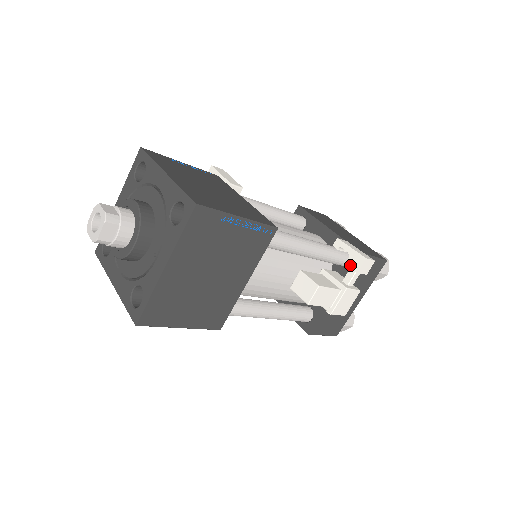
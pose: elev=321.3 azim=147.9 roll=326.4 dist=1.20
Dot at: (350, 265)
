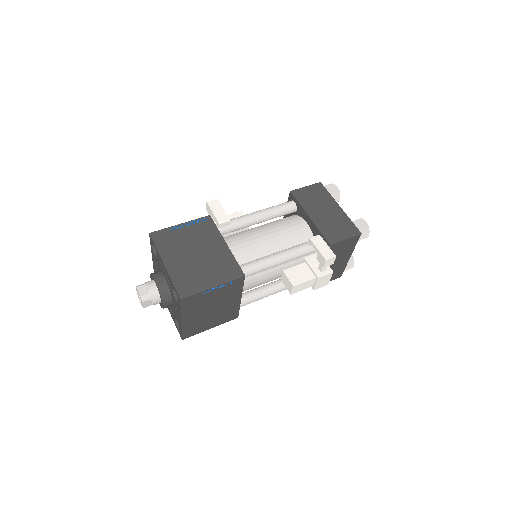
Dot at: (318, 261)
